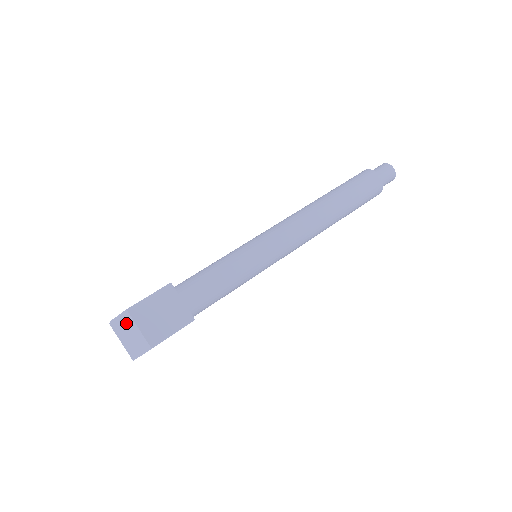
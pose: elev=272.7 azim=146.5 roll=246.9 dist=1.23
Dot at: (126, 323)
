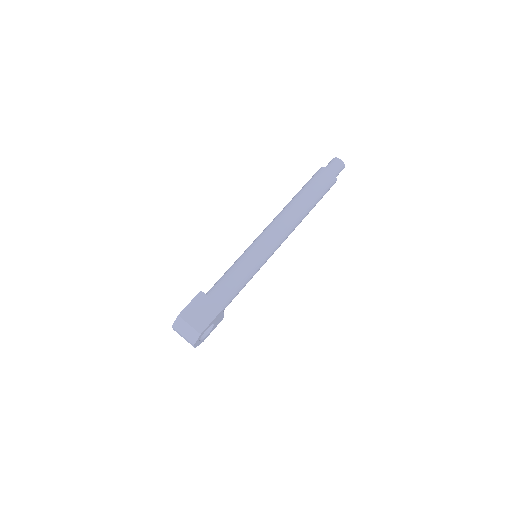
Dot at: (181, 324)
